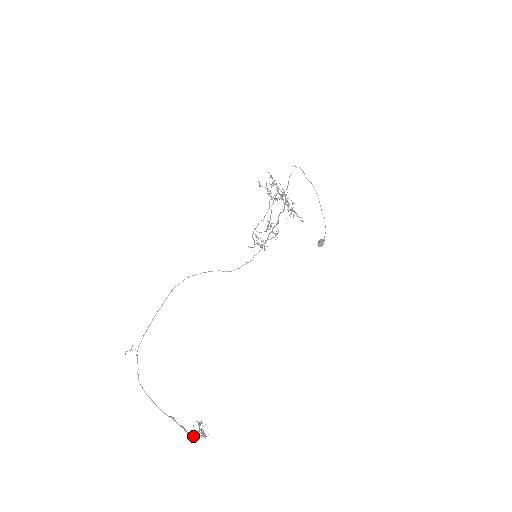
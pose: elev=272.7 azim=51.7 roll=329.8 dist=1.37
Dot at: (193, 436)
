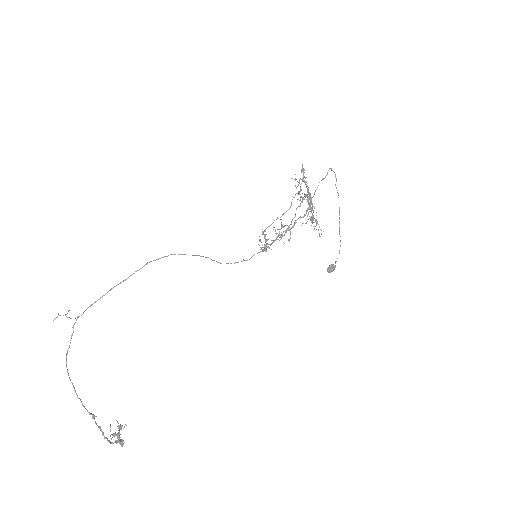
Dot at: (109, 442)
